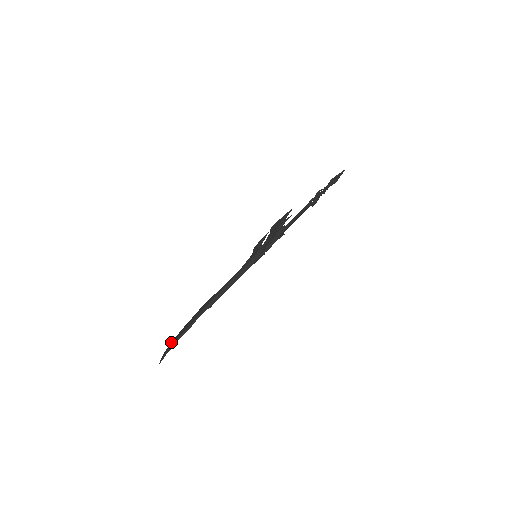
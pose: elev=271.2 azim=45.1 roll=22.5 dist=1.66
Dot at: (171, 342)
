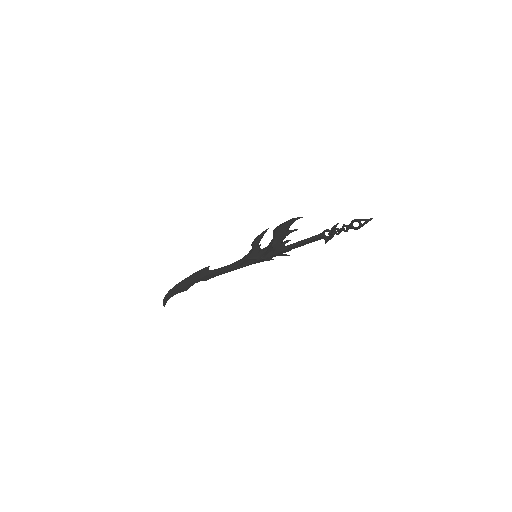
Dot at: (168, 292)
